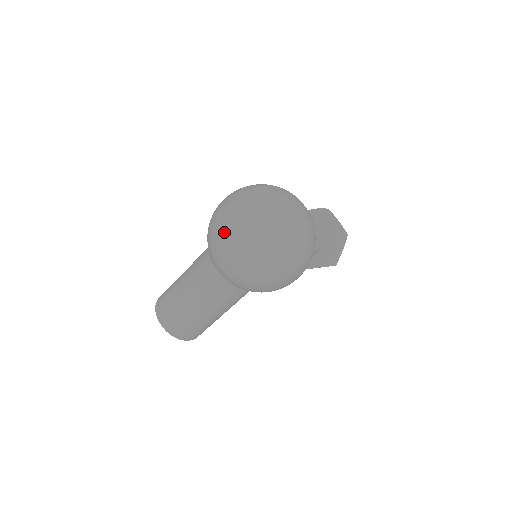
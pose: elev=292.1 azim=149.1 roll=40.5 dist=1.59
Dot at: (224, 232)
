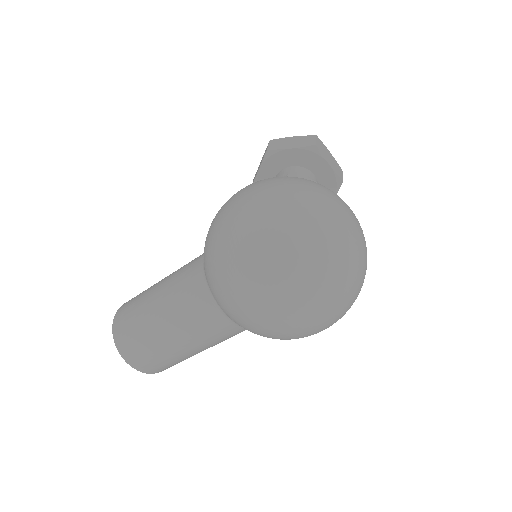
Dot at: (266, 305)
